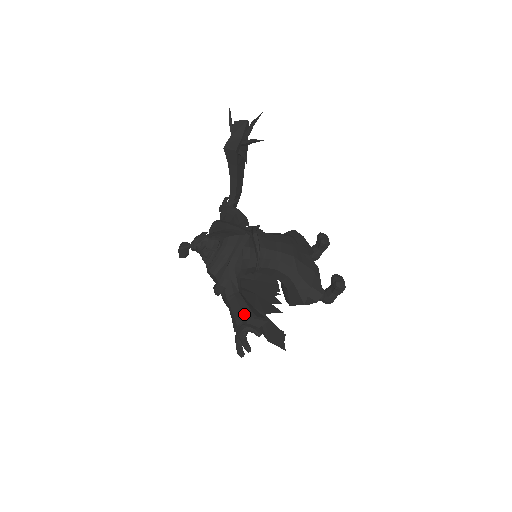
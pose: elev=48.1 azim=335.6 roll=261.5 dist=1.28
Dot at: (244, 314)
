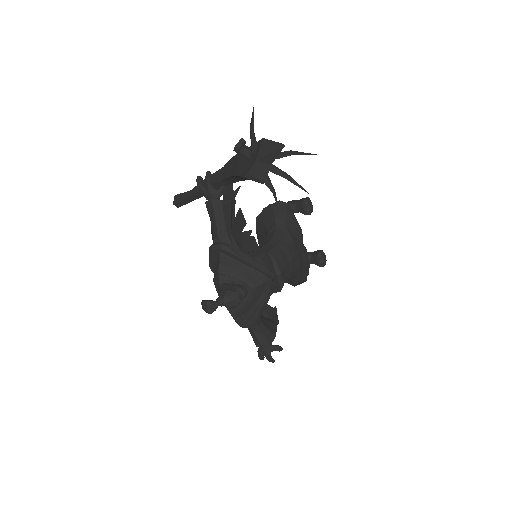
Dot at: (269, 341)
